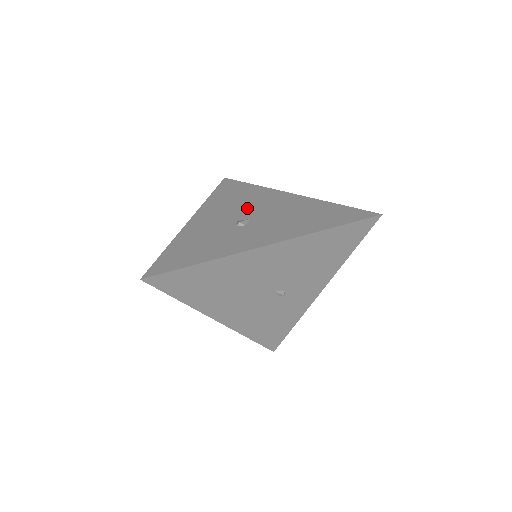
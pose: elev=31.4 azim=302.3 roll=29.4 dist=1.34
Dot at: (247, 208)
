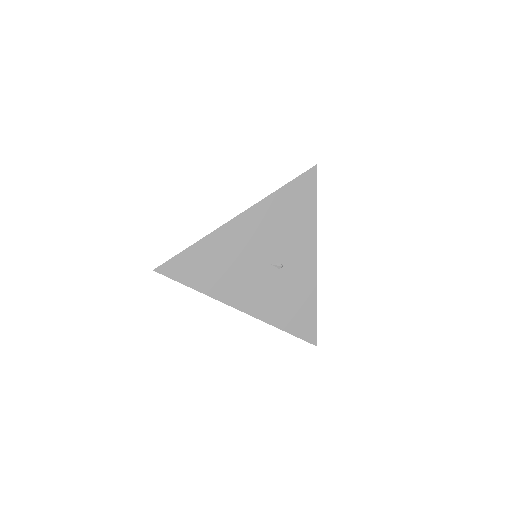
Dot at: occluded
